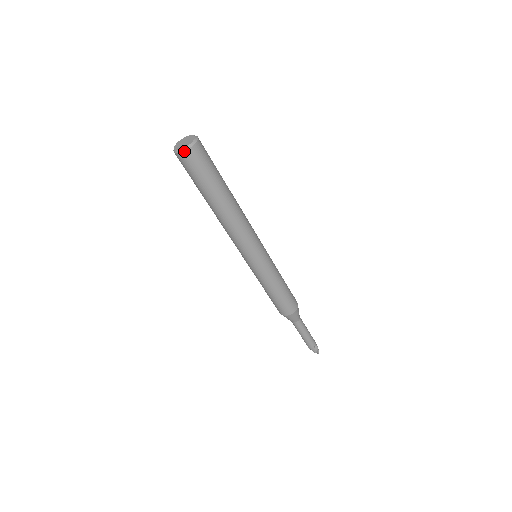
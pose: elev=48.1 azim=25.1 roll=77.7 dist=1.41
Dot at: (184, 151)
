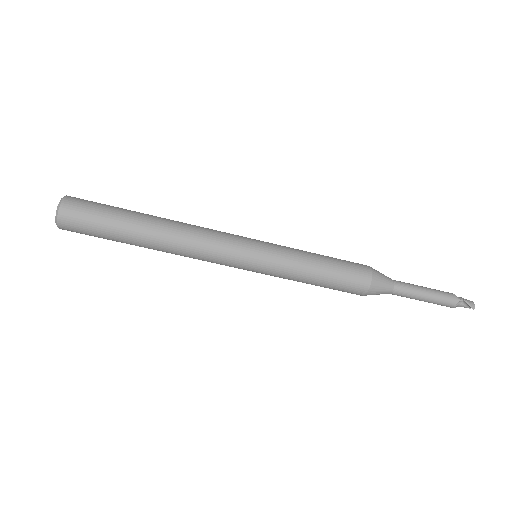
Dot at: (58, 226)
